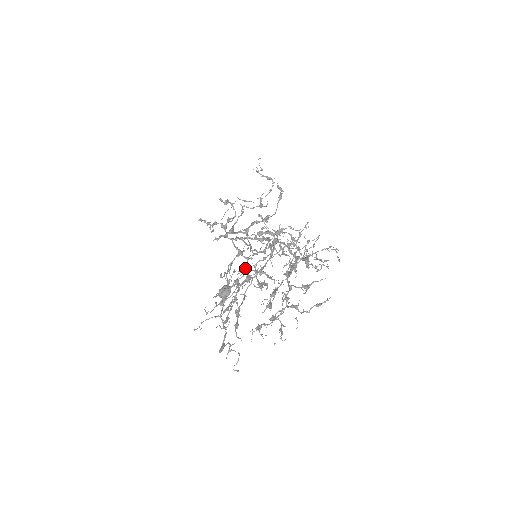
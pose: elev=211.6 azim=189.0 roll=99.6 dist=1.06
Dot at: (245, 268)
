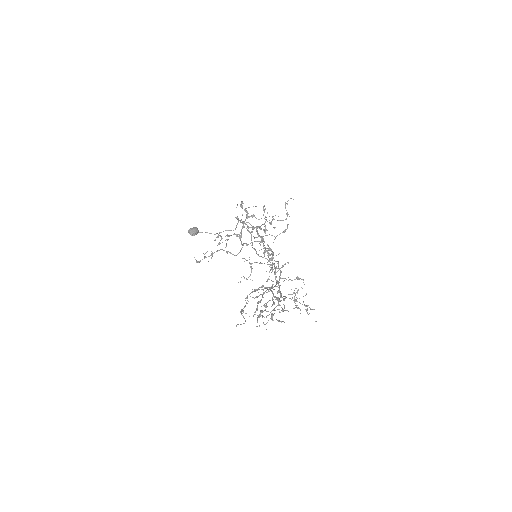
Dot at: (219, 233)
